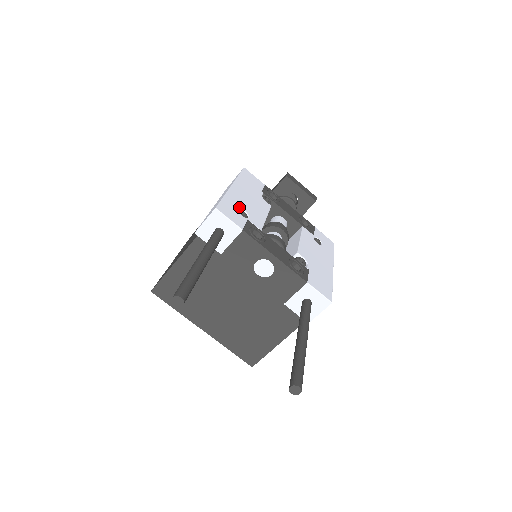
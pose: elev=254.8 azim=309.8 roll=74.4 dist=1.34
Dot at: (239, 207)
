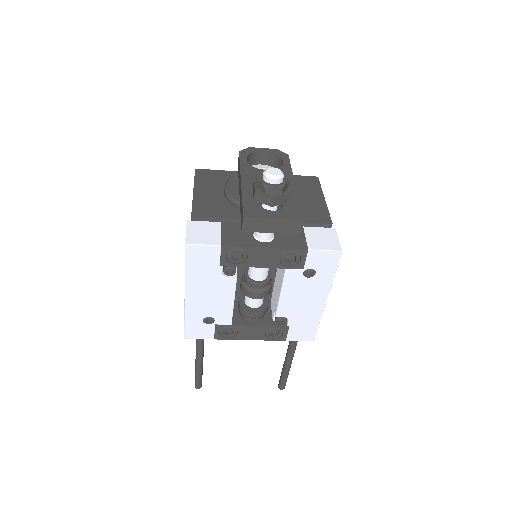
Dot at: (202, 318)
